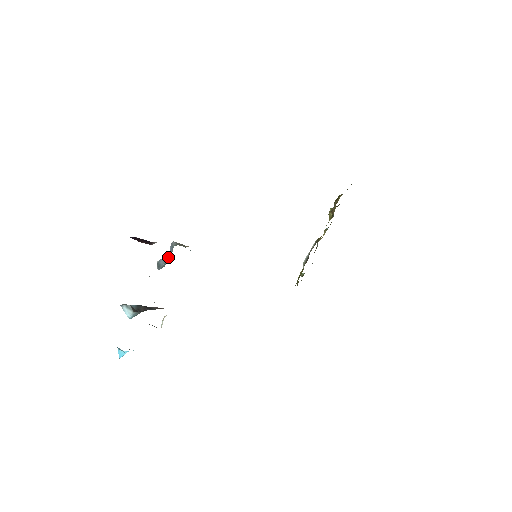
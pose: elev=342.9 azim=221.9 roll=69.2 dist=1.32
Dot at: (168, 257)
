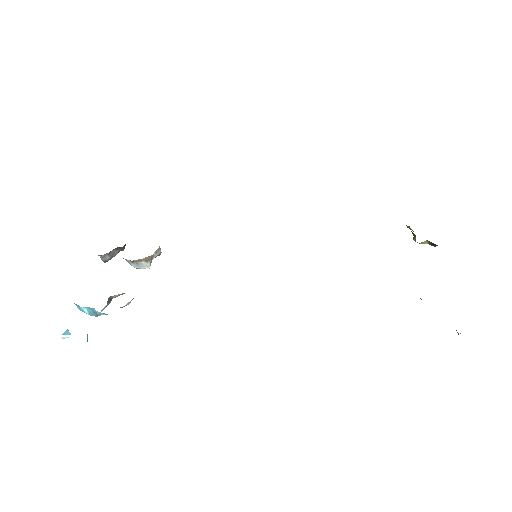
Dot at: occluded
